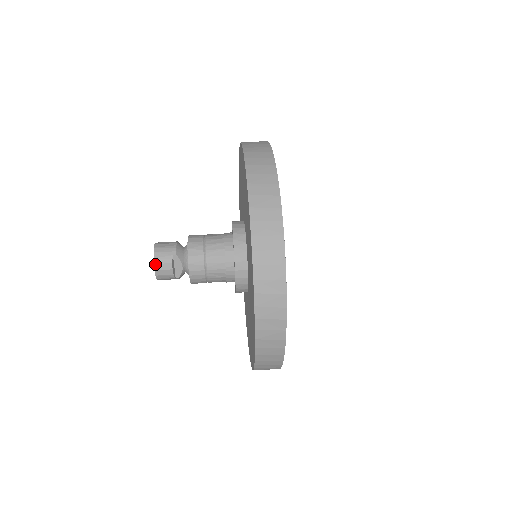
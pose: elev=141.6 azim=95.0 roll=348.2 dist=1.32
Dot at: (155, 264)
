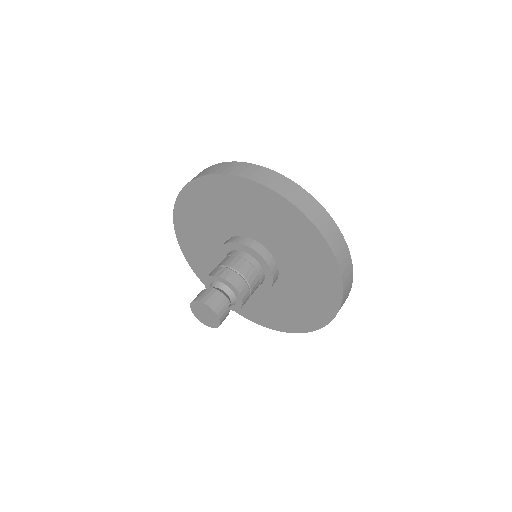
Dot at: (221, 322)
